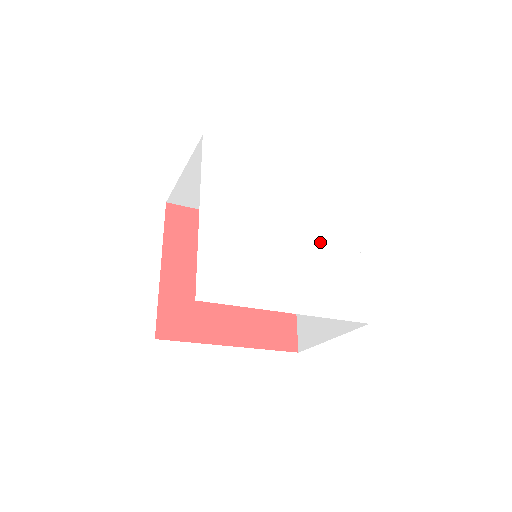
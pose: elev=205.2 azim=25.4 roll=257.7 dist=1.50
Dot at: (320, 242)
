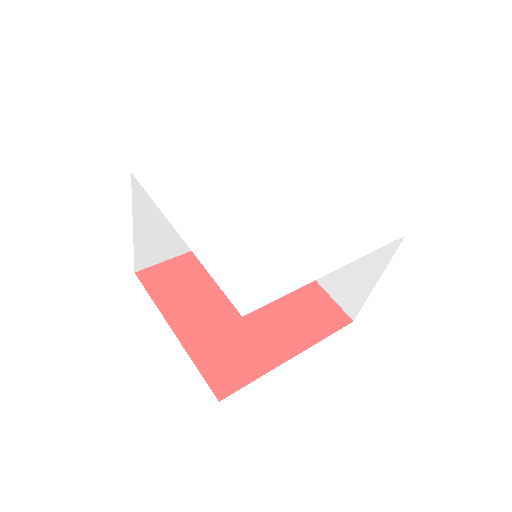
Dot at: (307, 197)
